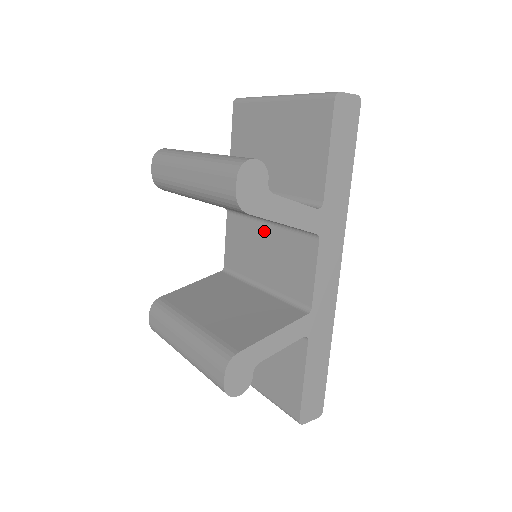
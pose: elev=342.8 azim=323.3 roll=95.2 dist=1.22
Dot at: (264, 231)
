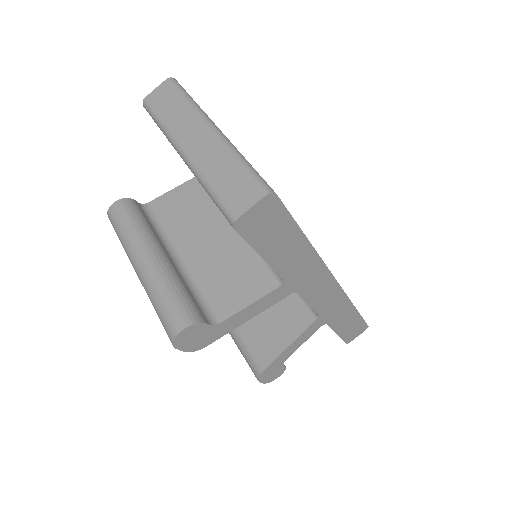
Dot at: occluded
